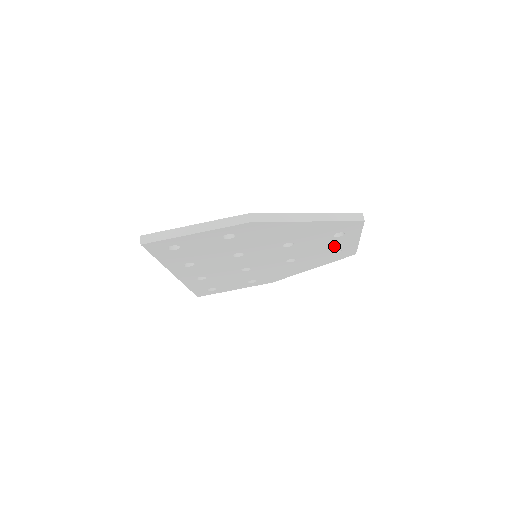
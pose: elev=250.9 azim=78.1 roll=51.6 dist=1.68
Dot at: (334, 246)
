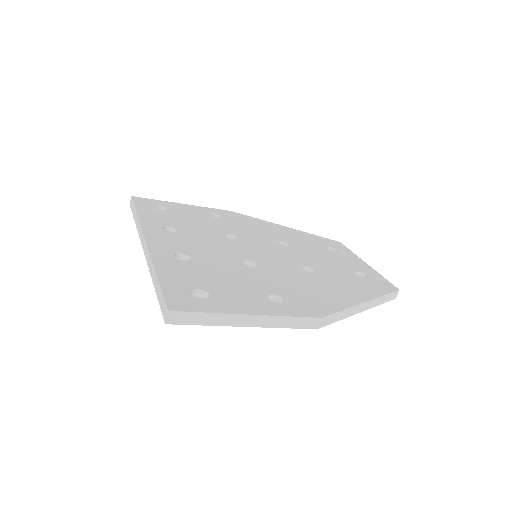
Dot at: occluded
